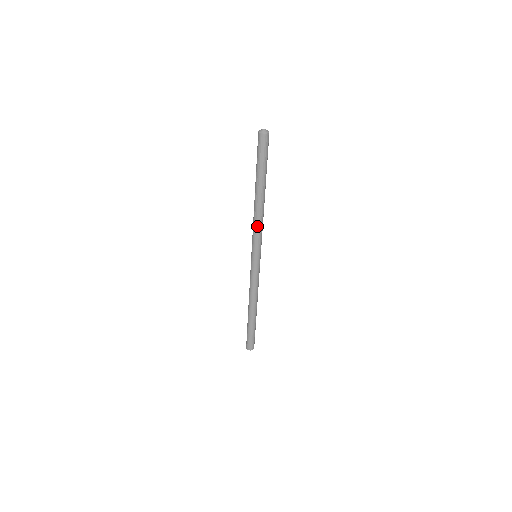
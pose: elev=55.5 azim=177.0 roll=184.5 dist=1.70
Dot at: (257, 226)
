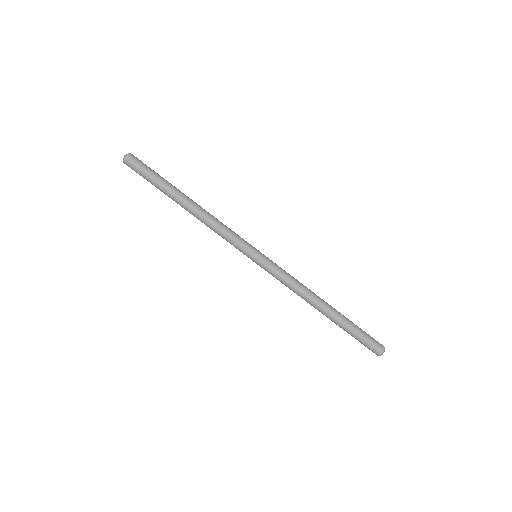
Dot at: (215, 232)
